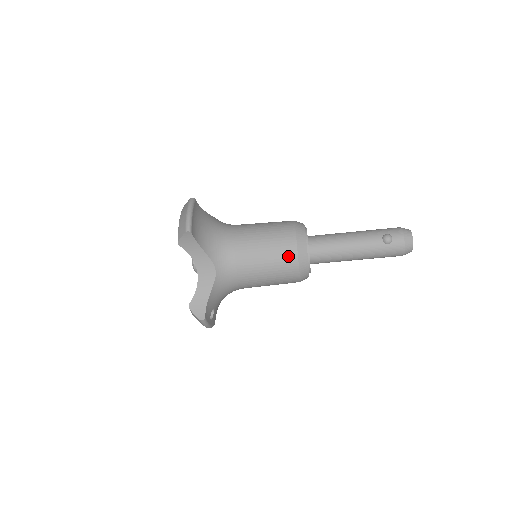
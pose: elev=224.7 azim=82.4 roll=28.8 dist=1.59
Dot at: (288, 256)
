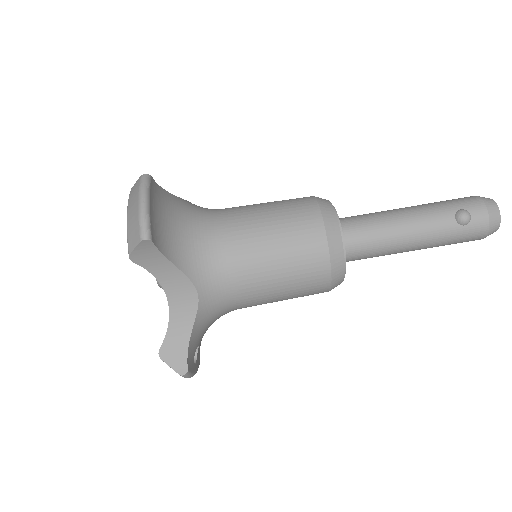
Dot at: (314, 260)
